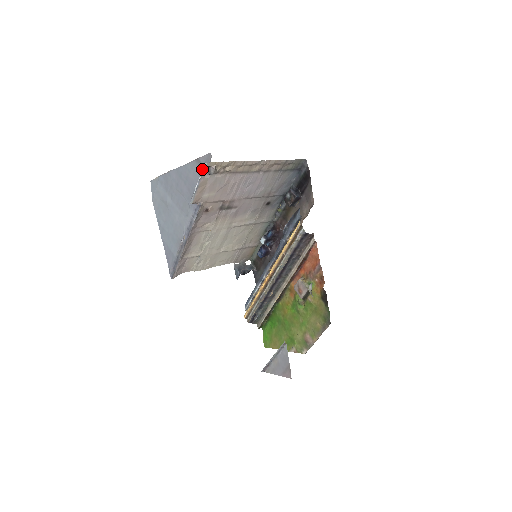
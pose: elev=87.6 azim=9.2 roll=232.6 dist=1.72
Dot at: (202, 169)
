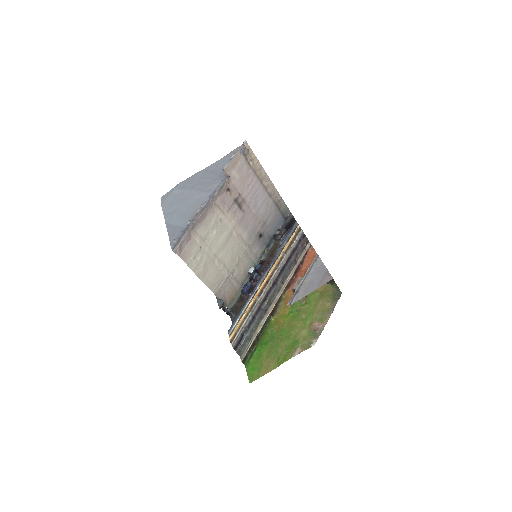
Dot at: occluded
